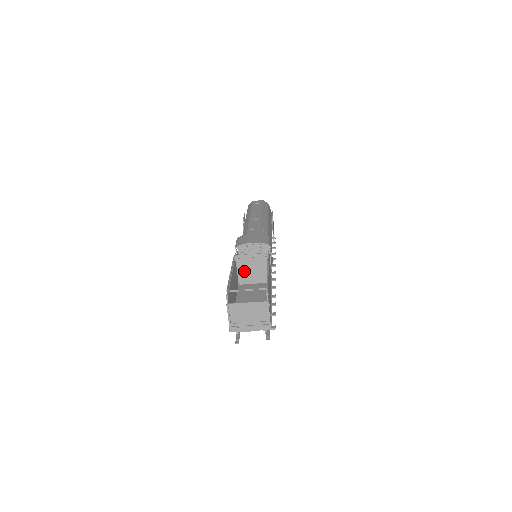
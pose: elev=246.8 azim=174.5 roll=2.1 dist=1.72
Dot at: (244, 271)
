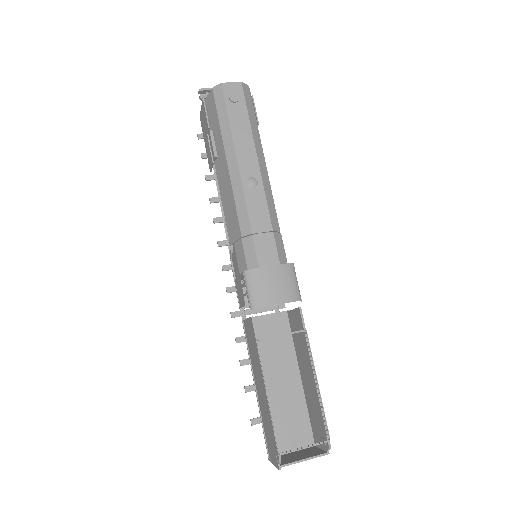
Dot at: occluded
